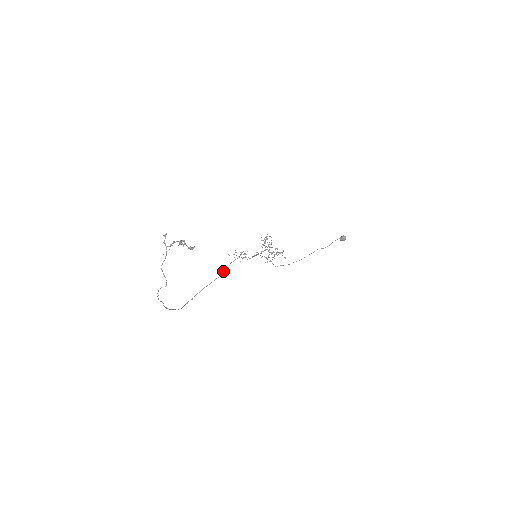
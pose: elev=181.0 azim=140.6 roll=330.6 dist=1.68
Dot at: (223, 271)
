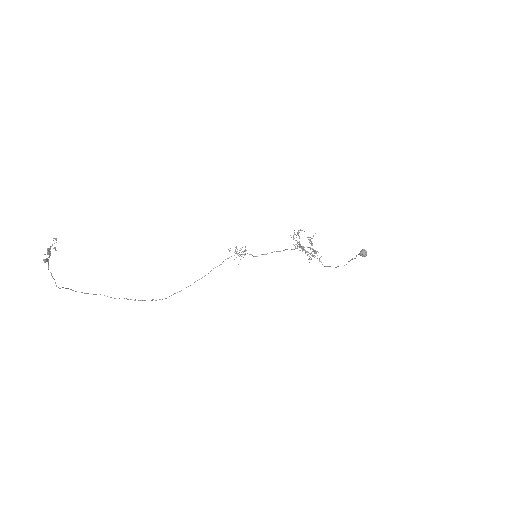
Dot at: occluded
